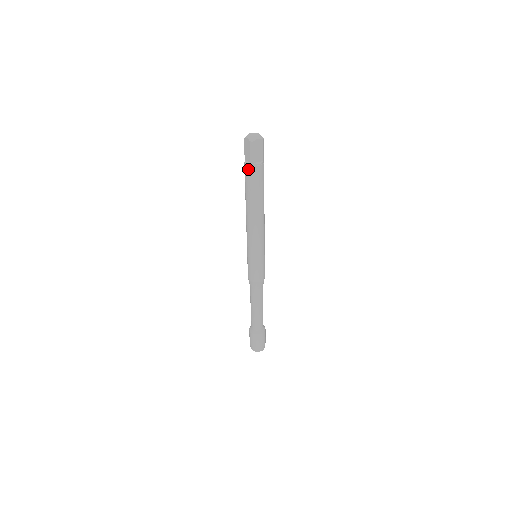
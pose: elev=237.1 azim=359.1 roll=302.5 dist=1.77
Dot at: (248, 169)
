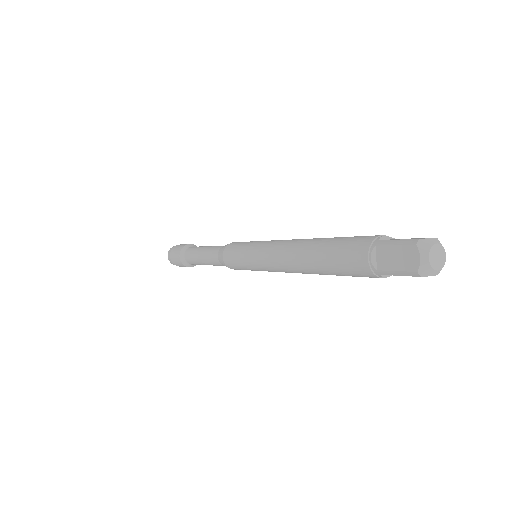
Dot at: (363, 265)
